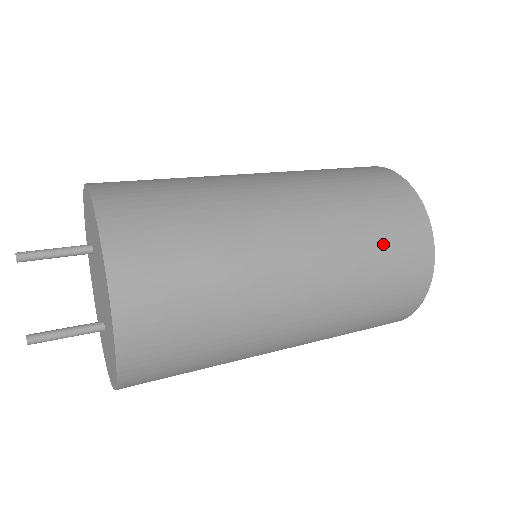
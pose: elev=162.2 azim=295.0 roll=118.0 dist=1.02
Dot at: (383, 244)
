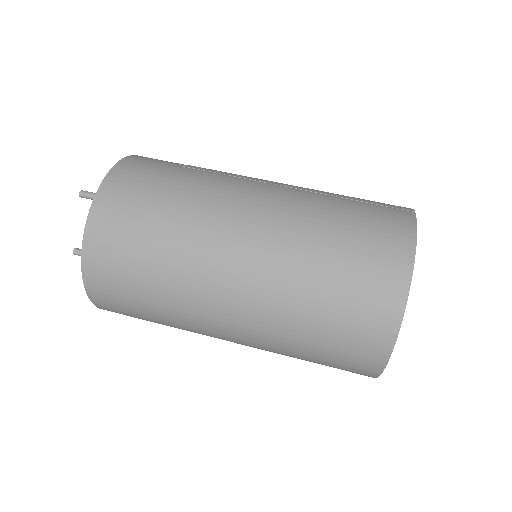
Dot at: (329, 314)
